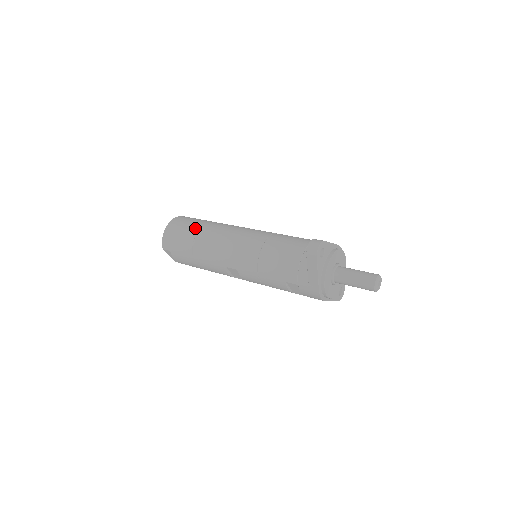
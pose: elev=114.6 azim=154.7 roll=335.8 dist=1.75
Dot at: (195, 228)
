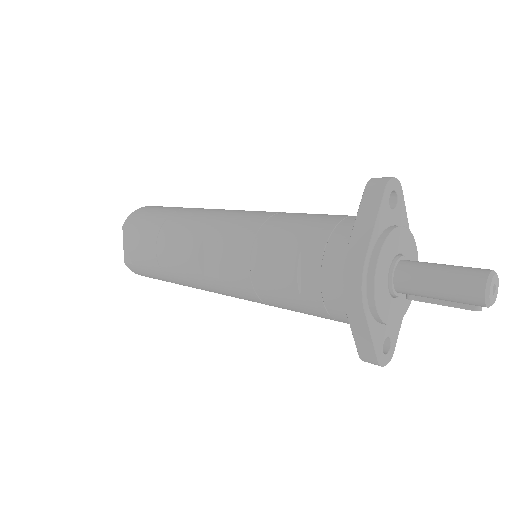
Dot at: occluded
